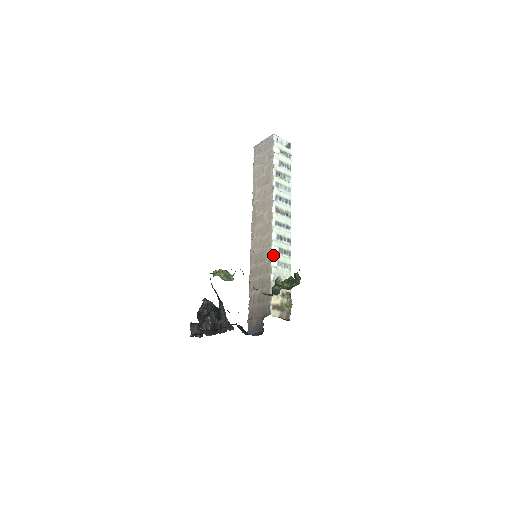
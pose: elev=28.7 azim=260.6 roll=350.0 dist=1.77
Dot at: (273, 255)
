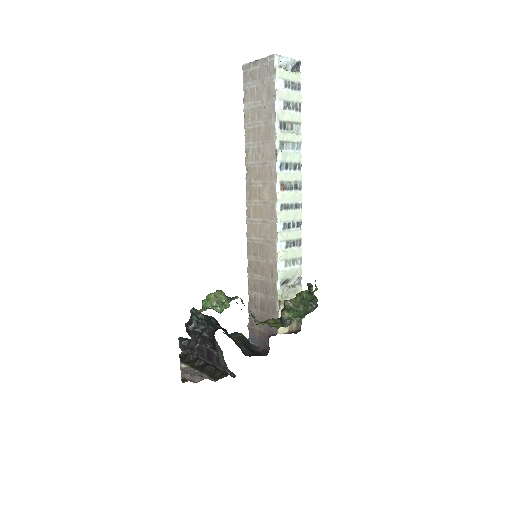
Dot at: (279, 255)
